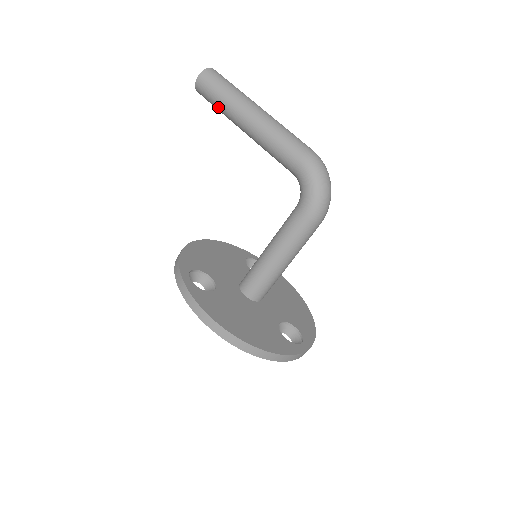
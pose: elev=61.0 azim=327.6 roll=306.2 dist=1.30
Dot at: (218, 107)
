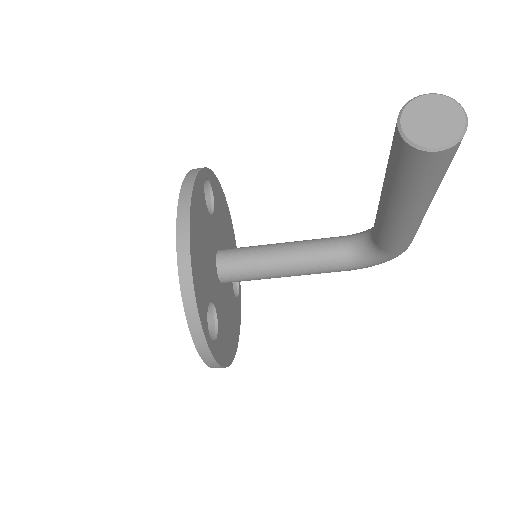
Dot at: (400, 184)
